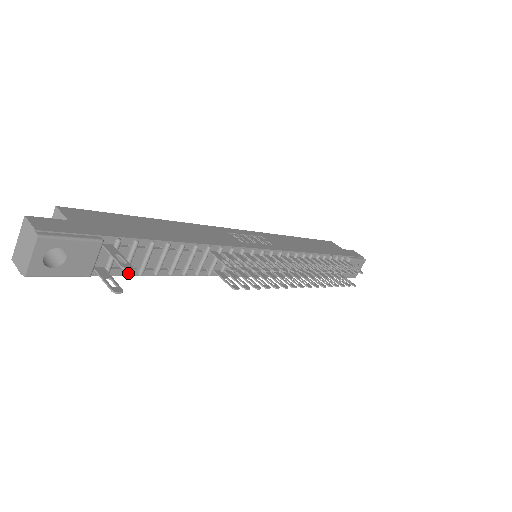
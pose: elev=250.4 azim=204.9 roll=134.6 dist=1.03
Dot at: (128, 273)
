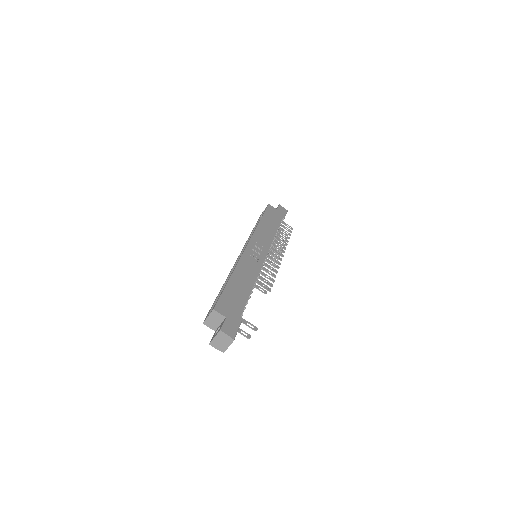
Dot at: occluded
